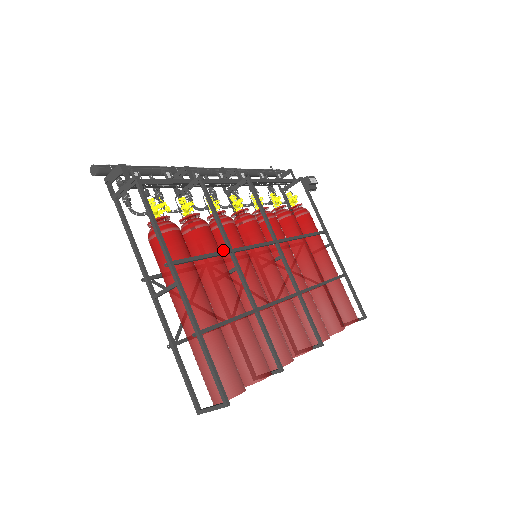
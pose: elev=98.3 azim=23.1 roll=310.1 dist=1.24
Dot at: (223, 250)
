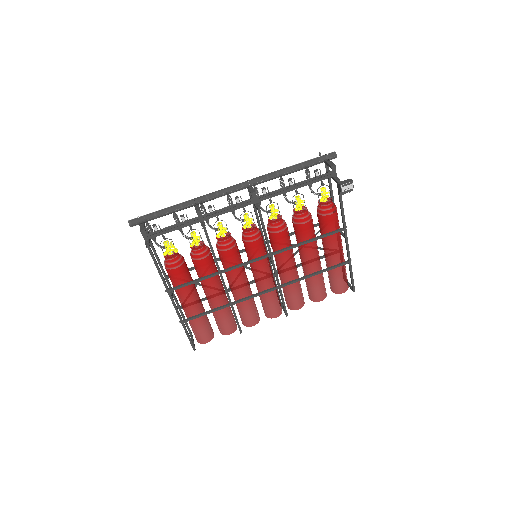
Dot at: (221, 262)
